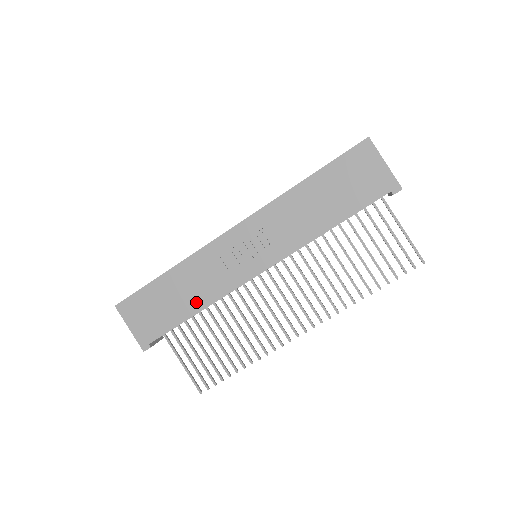
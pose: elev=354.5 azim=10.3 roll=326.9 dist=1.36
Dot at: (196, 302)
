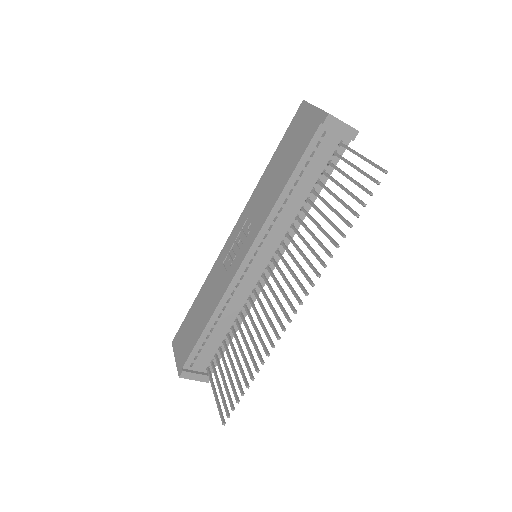
Dot at: (208, 312)
